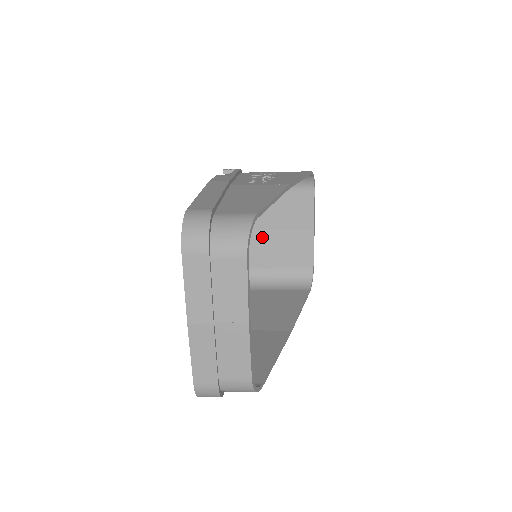
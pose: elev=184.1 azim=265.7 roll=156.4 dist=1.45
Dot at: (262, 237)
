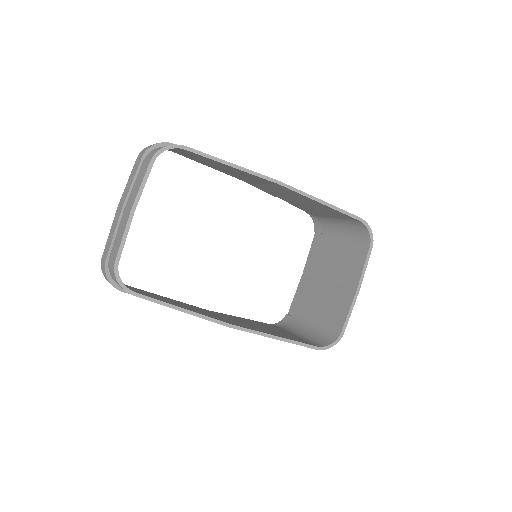
Dot at: (318, 286)
